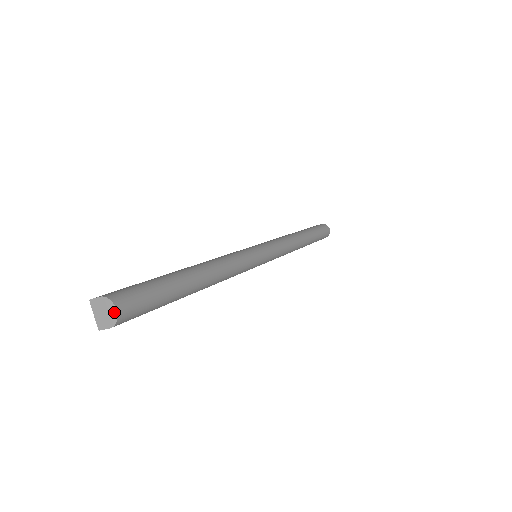
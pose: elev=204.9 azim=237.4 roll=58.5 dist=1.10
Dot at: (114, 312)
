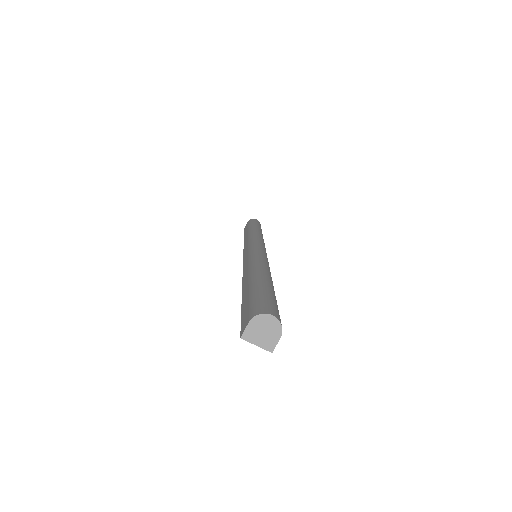
Dot at: (272, 320)
